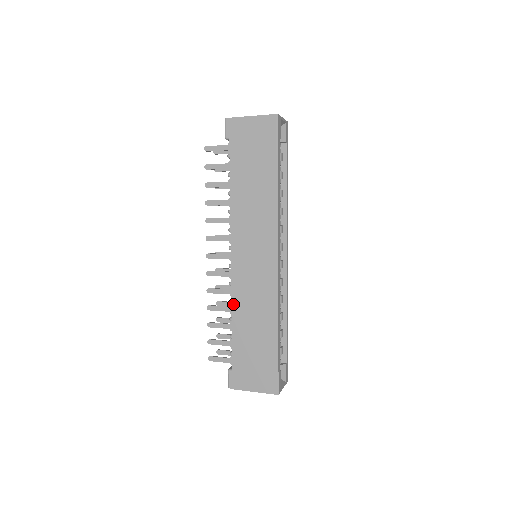
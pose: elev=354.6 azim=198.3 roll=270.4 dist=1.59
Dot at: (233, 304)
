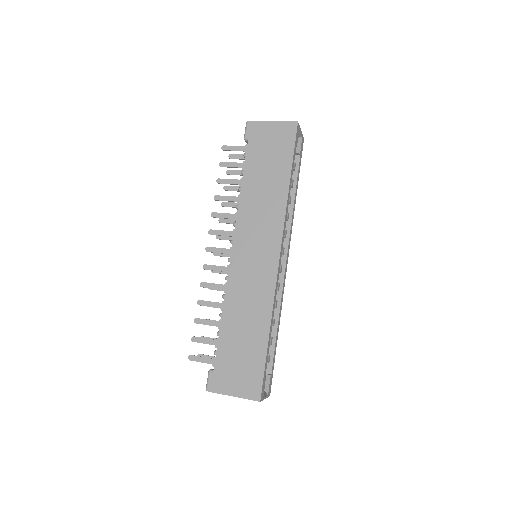
Dot at: (226, 298)
